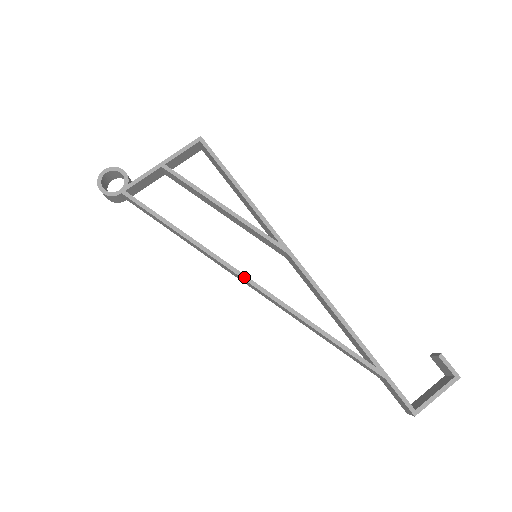
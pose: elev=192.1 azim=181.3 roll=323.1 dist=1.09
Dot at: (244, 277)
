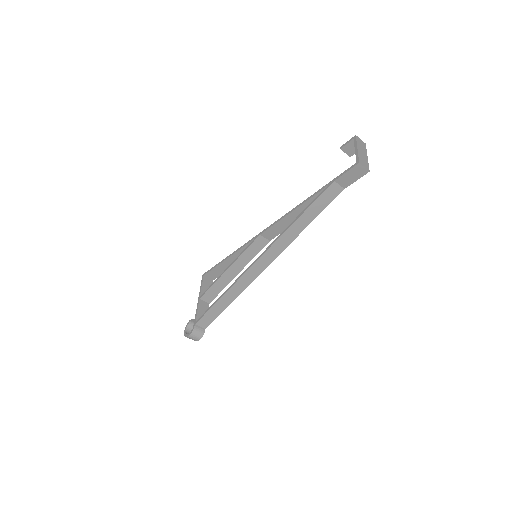
Dot at: (255, 262)
